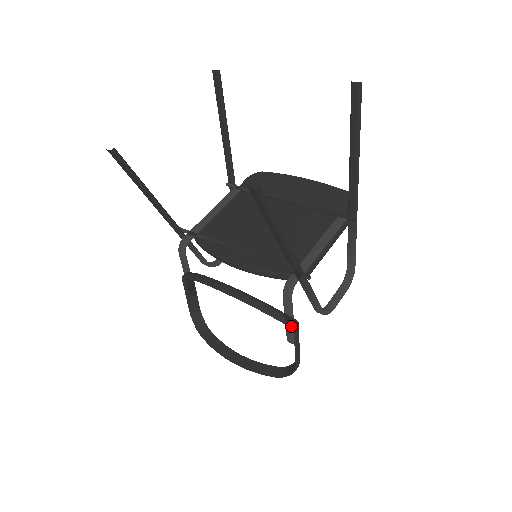
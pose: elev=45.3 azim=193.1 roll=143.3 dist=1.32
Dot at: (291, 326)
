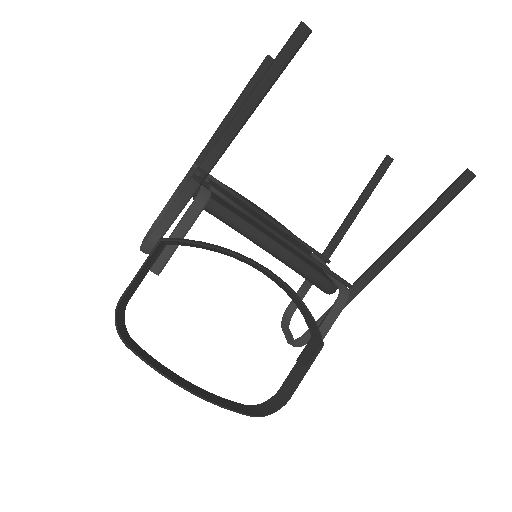
Dot at: occluded
